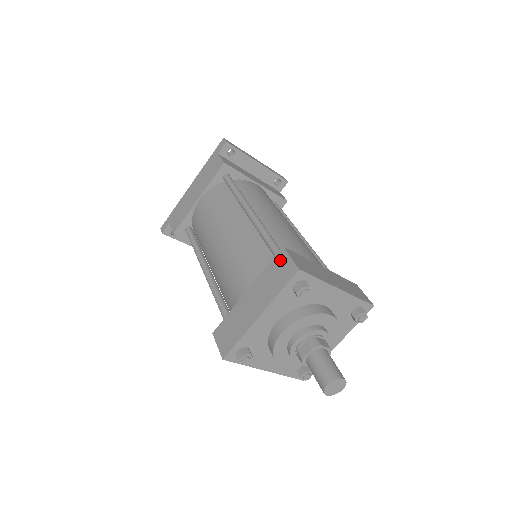
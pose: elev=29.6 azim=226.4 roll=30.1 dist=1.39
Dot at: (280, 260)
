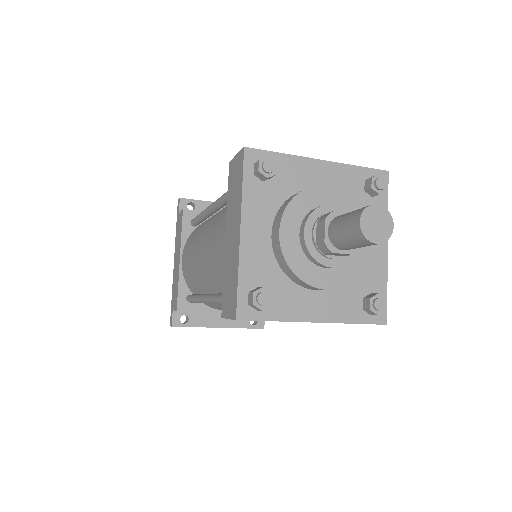
Dot at: (231, 171)
